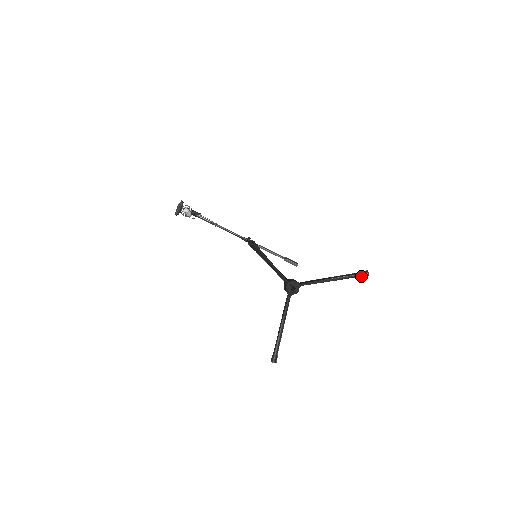
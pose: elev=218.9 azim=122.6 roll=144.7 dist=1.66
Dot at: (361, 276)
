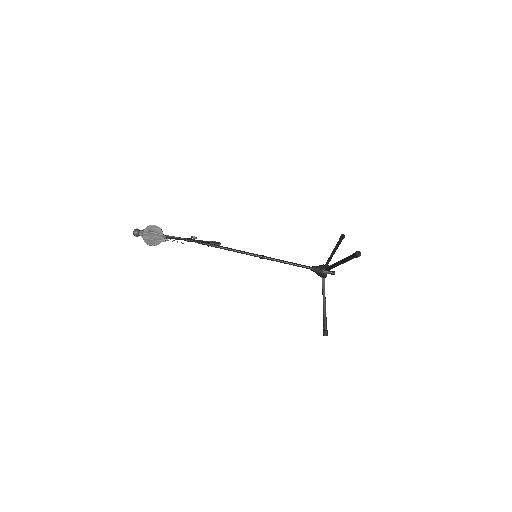
Dot at: occluded
